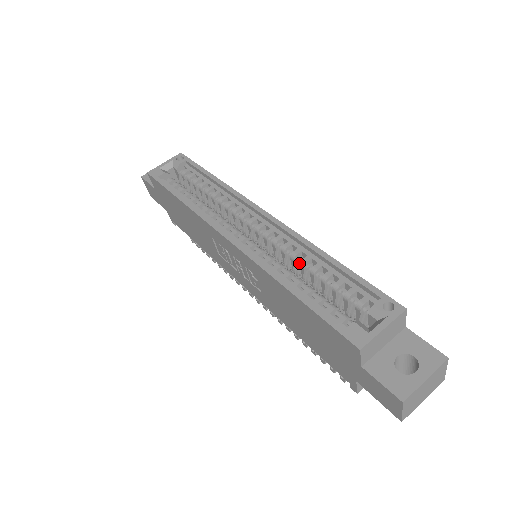
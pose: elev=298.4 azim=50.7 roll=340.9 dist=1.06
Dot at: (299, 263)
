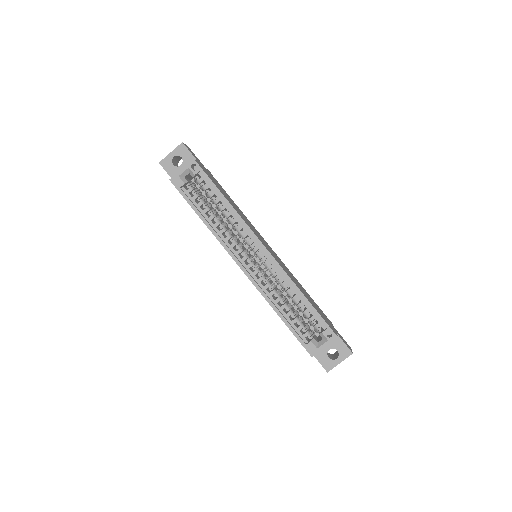
Dot at: (285, 290)
